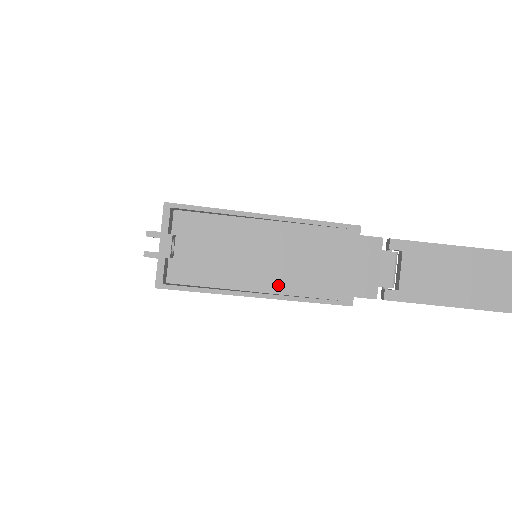
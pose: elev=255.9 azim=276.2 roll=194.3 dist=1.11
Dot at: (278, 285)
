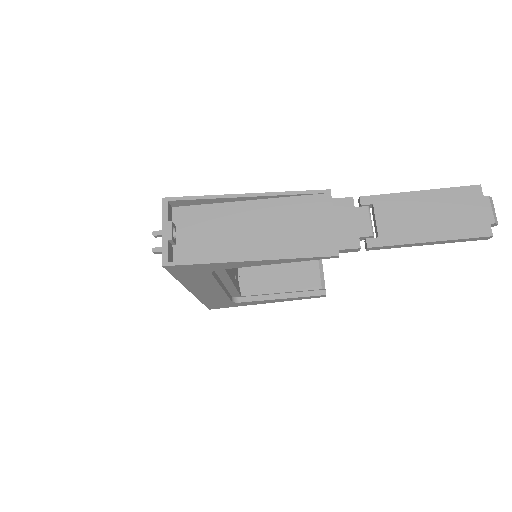
Dot at: (269, 250)
